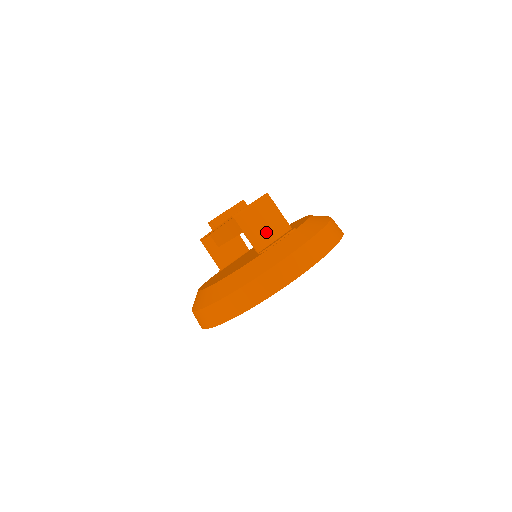
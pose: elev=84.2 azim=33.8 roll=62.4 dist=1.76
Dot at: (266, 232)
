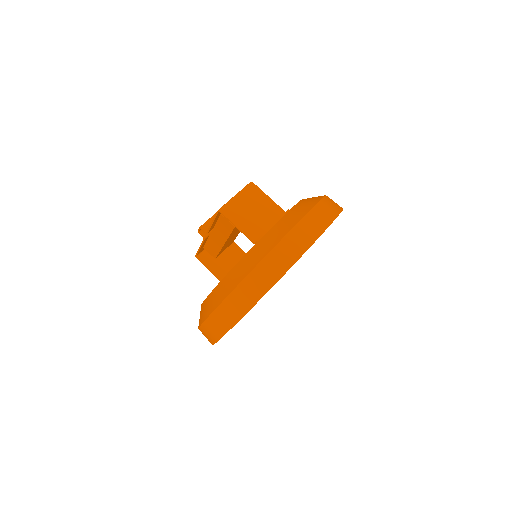
Dot at: (258, 220)
